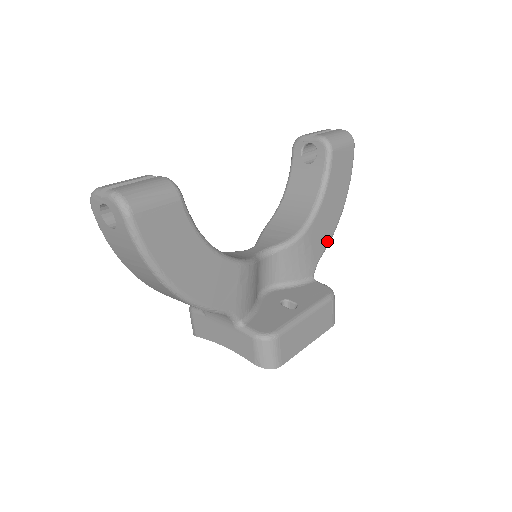
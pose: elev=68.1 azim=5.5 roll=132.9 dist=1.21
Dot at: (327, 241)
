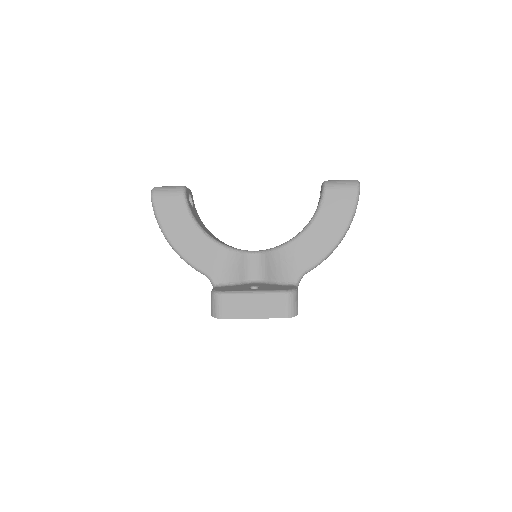
Dot at: (316, 260)
